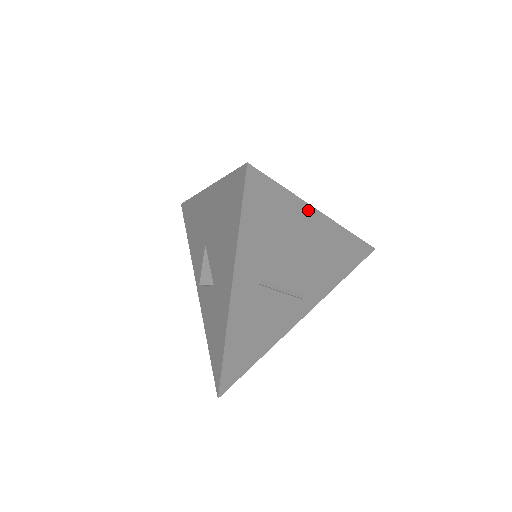
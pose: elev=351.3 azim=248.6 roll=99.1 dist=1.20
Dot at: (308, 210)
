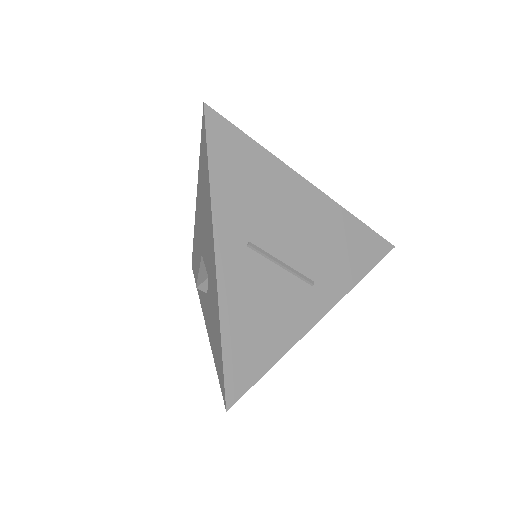
Dot at: (288, 172)
